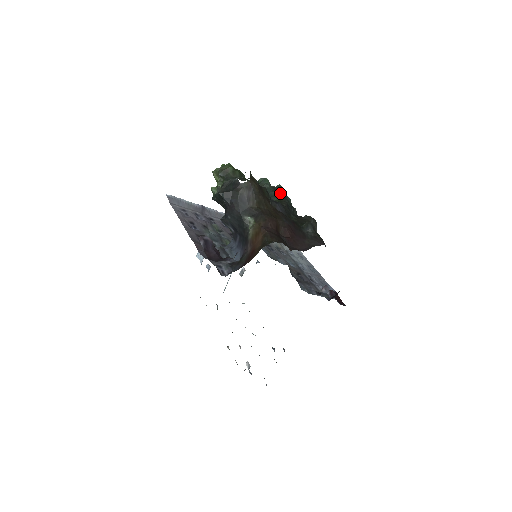
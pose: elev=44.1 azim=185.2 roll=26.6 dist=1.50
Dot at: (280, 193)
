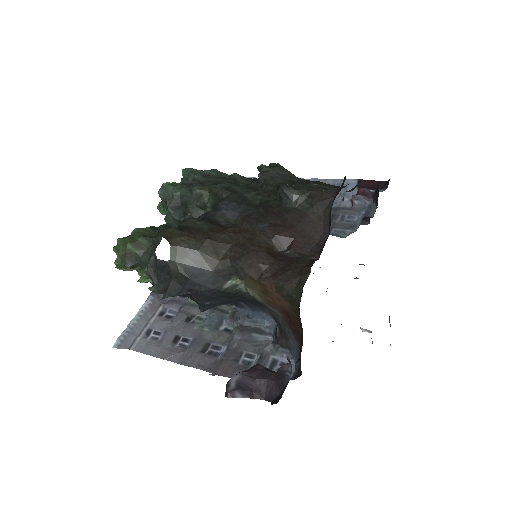
Dot at: (198, 182)
